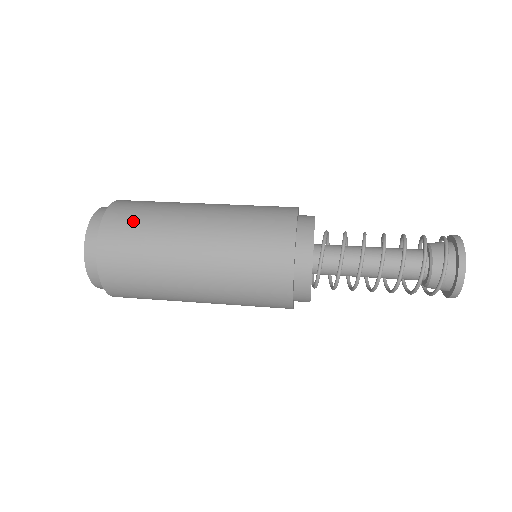
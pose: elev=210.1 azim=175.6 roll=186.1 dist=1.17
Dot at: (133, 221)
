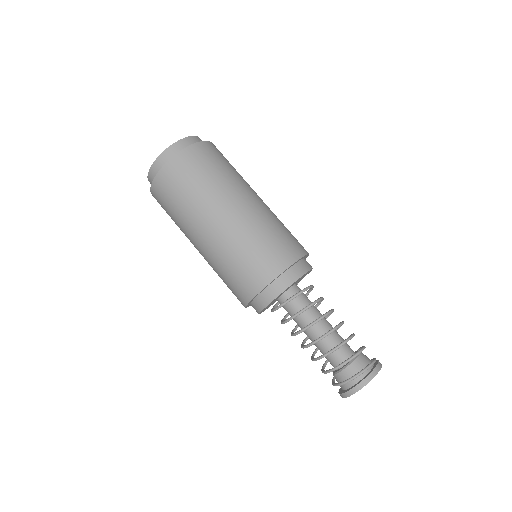
Dot at: (171, 197)
